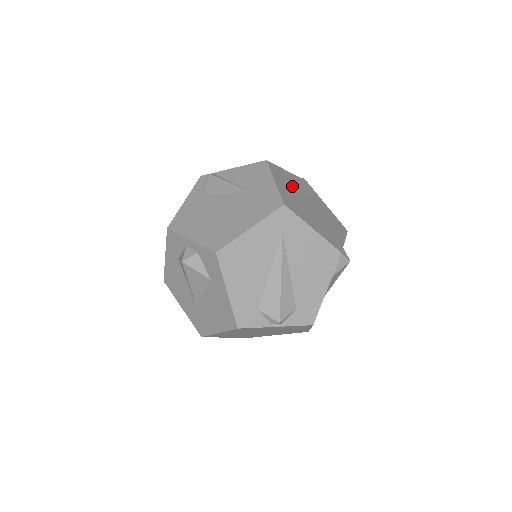
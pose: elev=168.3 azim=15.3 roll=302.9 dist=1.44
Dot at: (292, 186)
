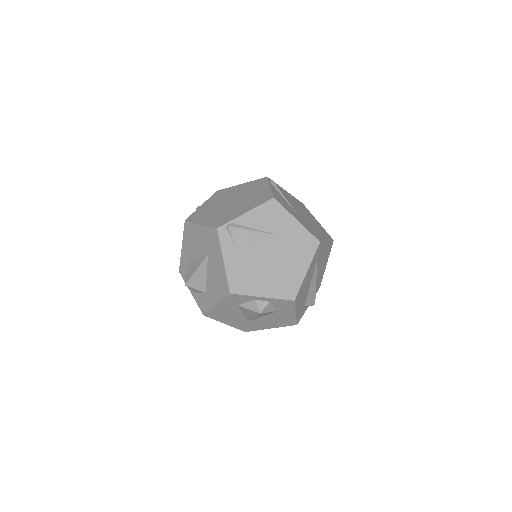
Dot at: (289, 205)
